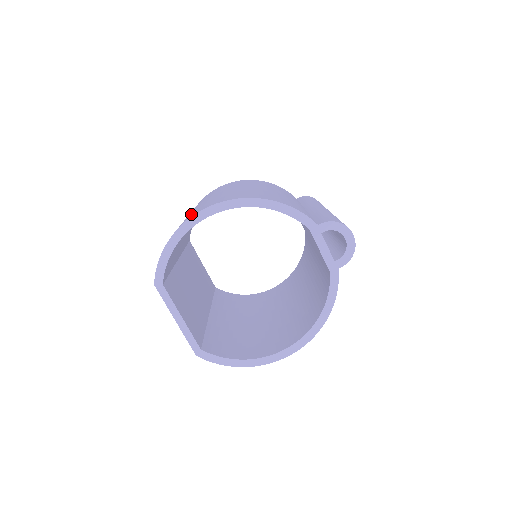
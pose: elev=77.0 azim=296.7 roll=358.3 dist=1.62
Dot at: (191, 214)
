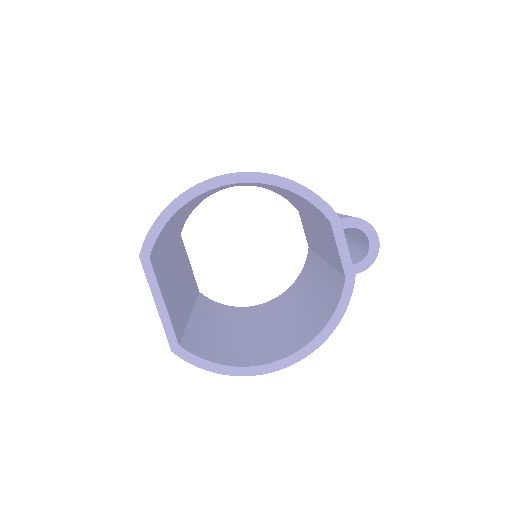
Dot at: occluded
